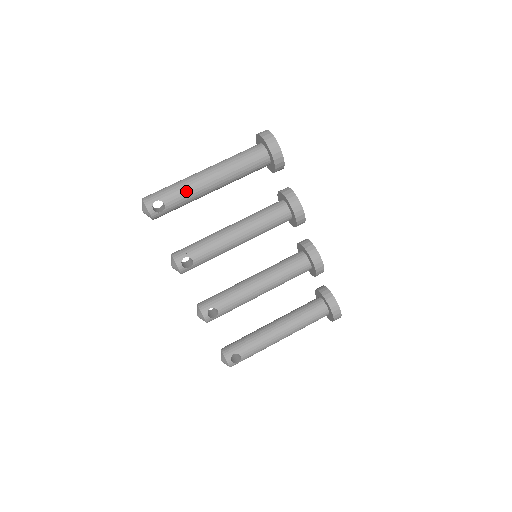
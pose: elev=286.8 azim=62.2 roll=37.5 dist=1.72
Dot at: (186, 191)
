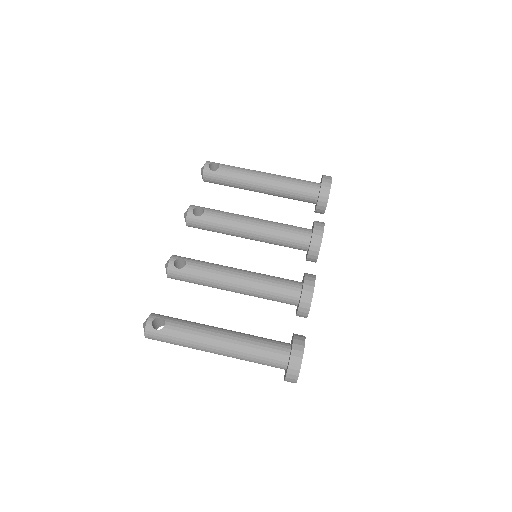
Dot at: (241, 170)
